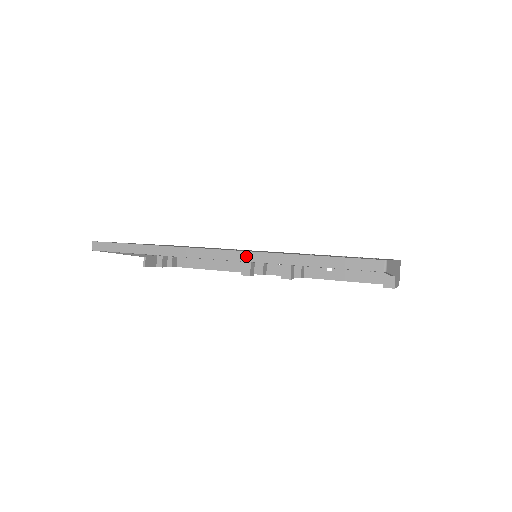
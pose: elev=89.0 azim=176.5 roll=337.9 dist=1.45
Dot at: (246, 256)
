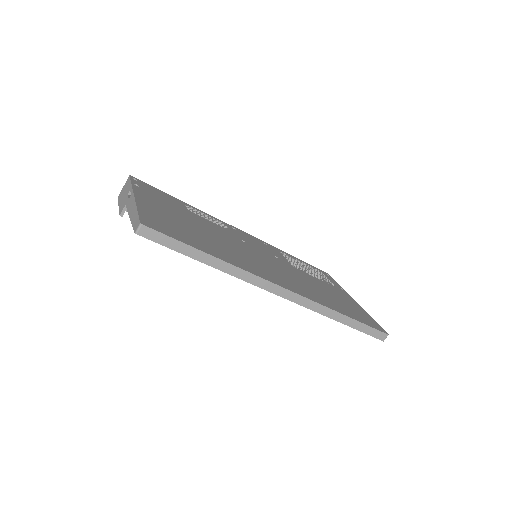
Dot at: (305, 302)
